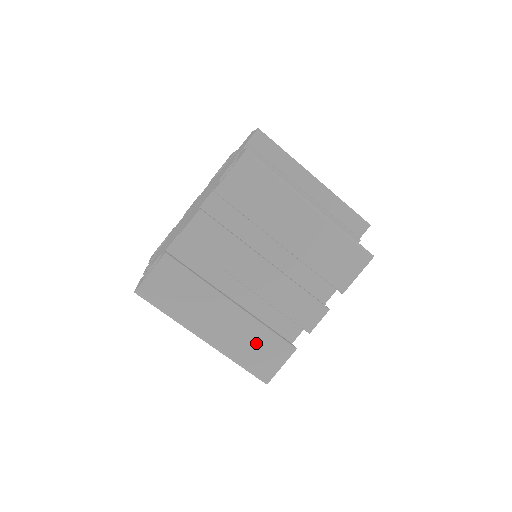
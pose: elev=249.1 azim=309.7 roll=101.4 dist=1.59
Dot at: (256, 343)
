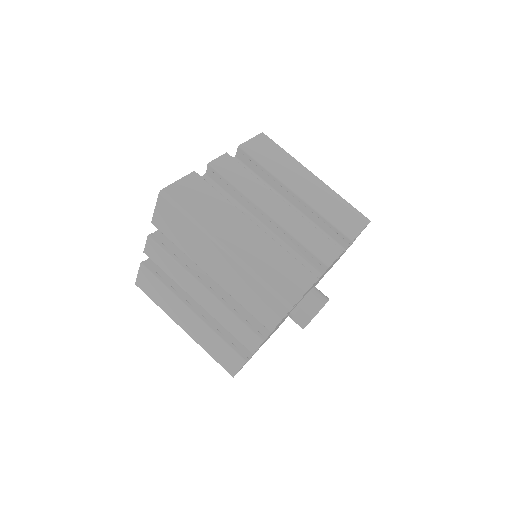
Dot at: (278, 263)
